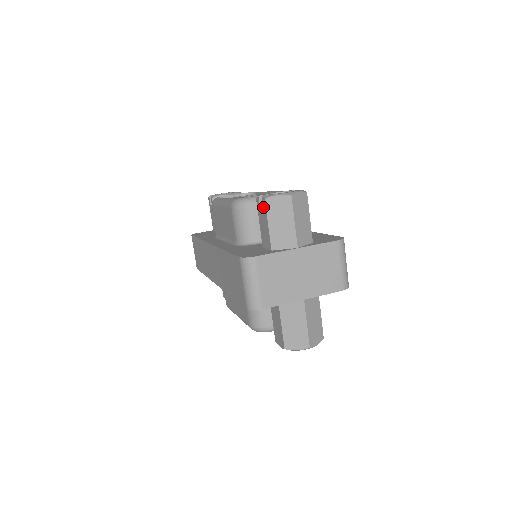
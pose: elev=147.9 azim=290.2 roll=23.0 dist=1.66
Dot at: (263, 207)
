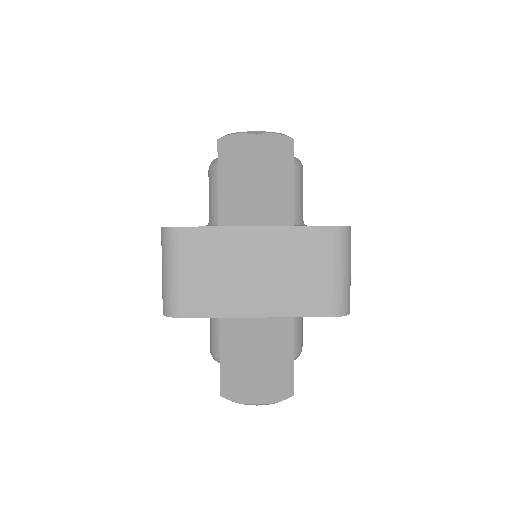
Dot at: occluded
